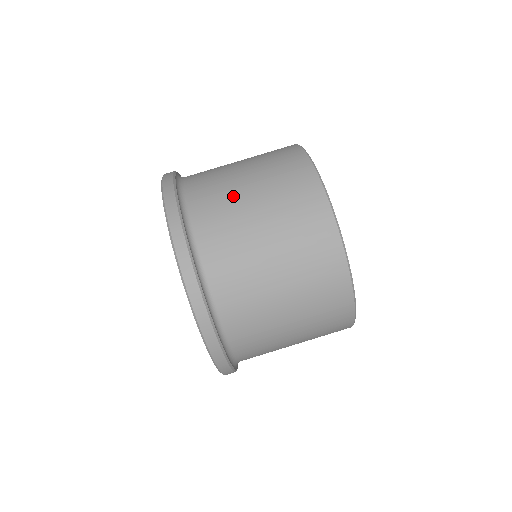
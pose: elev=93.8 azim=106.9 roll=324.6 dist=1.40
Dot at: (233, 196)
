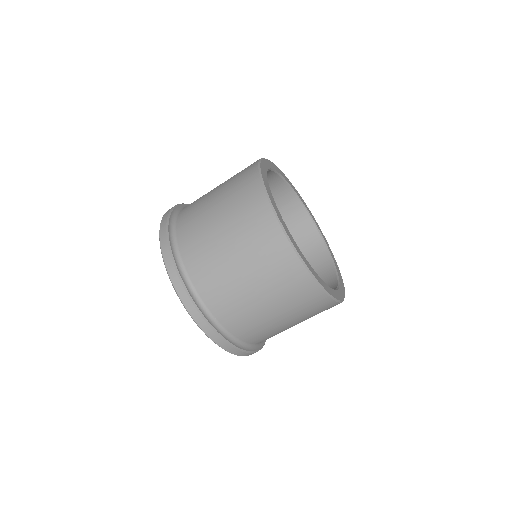
Dot at: (254, 311)
